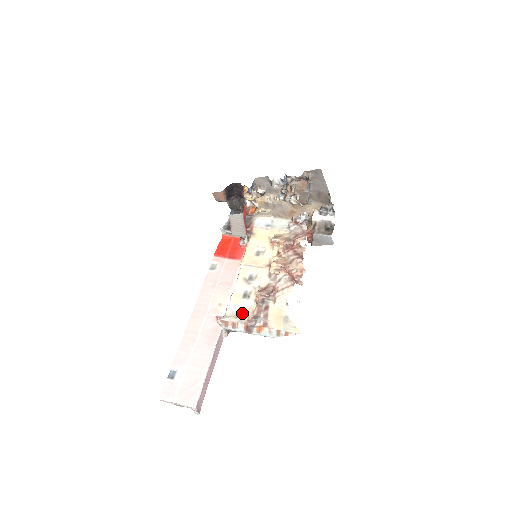
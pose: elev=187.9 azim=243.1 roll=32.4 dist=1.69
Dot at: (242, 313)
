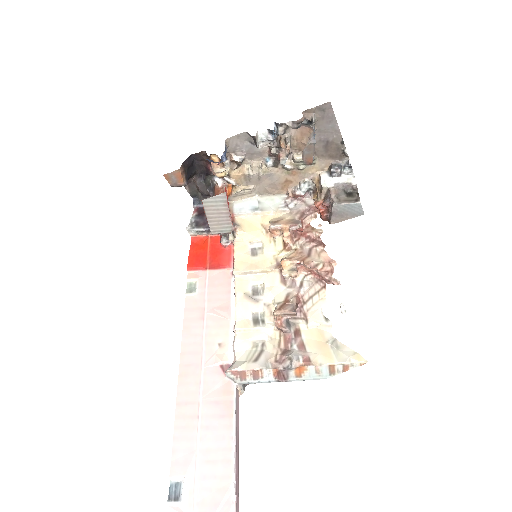
Dot at: (261, 351)
